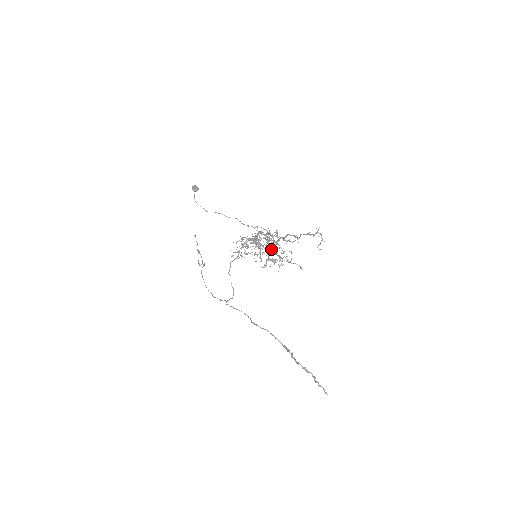
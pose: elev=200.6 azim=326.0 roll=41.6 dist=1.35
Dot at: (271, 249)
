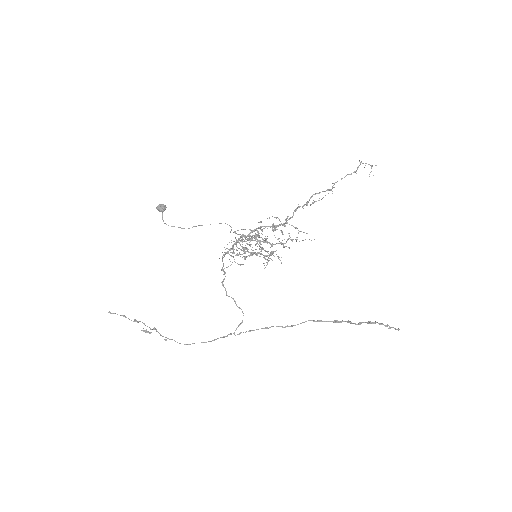
Dot at: occluded
